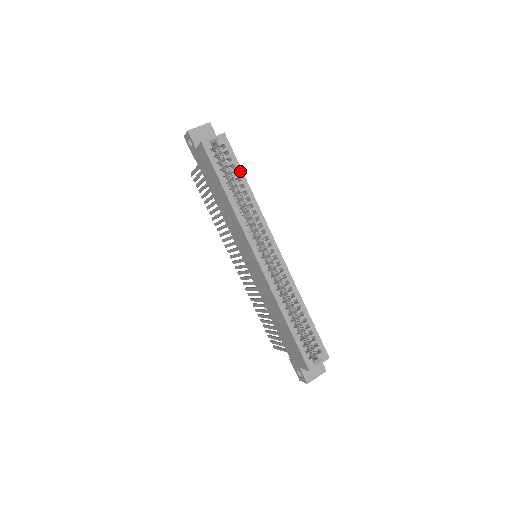
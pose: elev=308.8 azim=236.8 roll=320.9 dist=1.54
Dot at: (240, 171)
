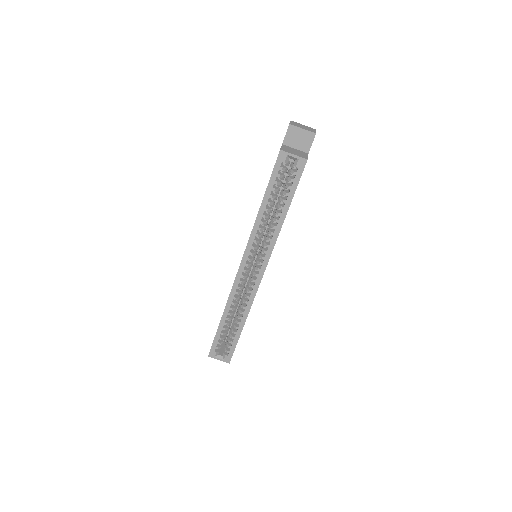
Dot at: (290, 199)
